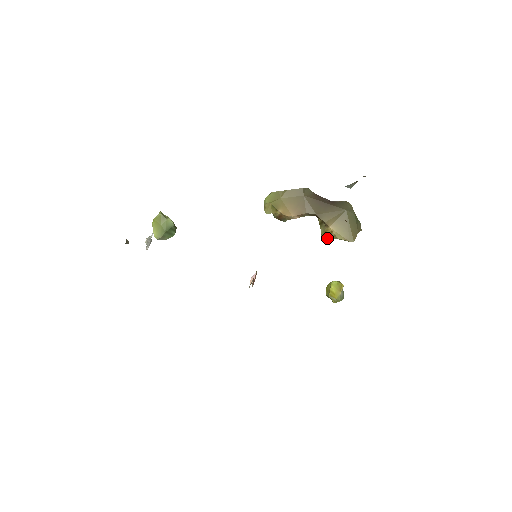
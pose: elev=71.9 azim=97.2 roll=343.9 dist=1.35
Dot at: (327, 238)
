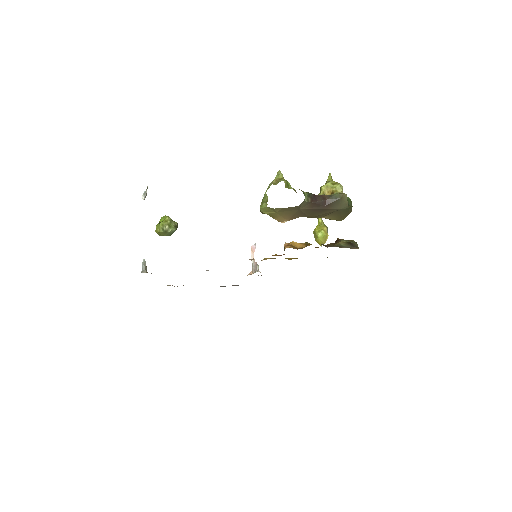
Dot at: occluded
